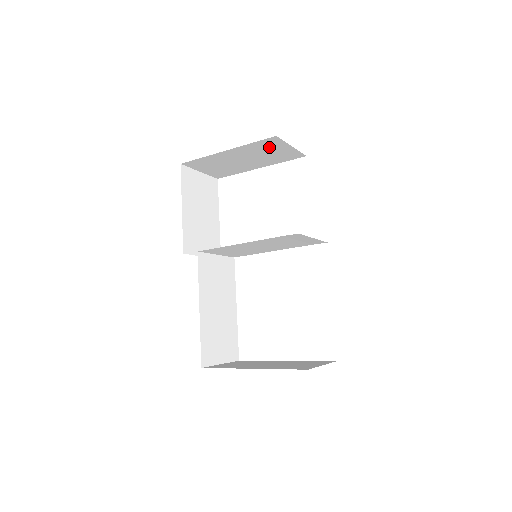
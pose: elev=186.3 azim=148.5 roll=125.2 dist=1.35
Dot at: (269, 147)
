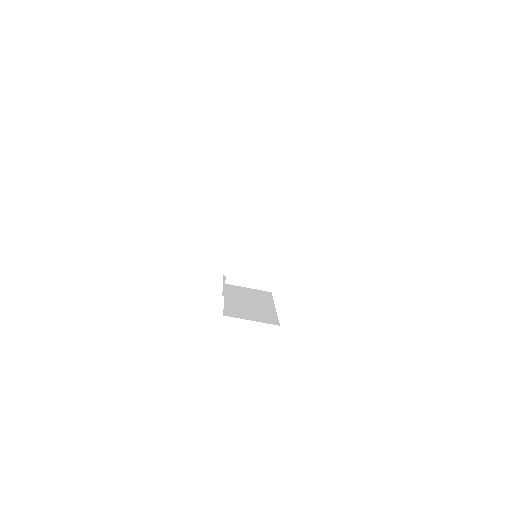
Dot at: occluded
